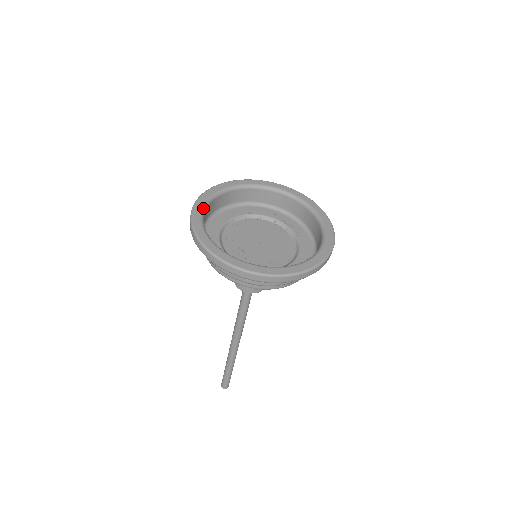
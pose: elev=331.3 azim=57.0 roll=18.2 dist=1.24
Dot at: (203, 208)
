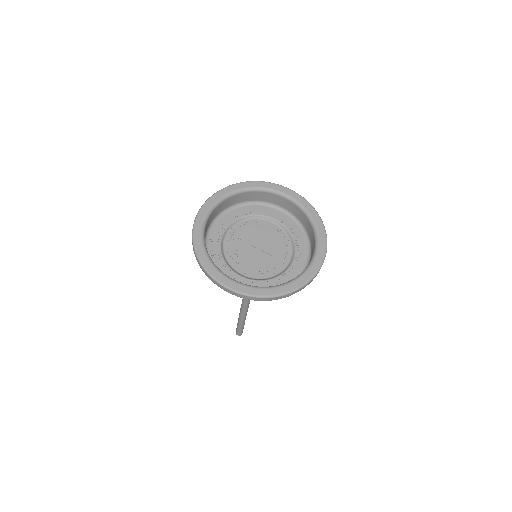
Dot at: (211, 208)
